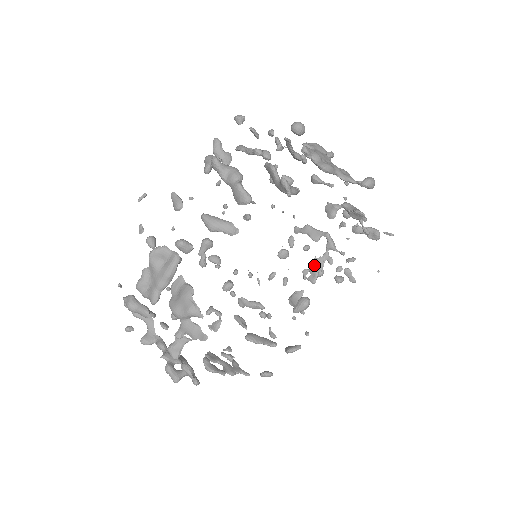
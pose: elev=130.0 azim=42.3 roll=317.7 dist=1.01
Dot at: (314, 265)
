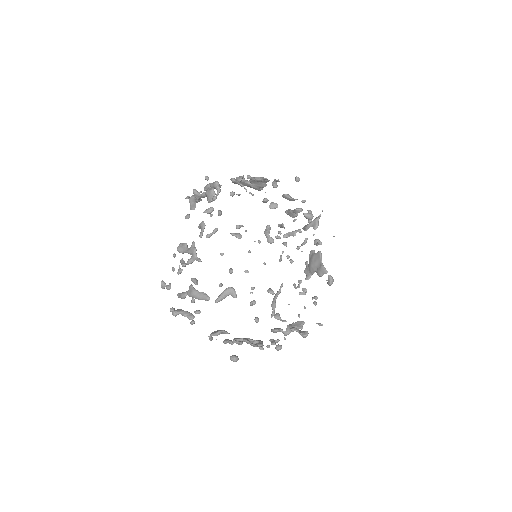
Dot at: (244, 338)
